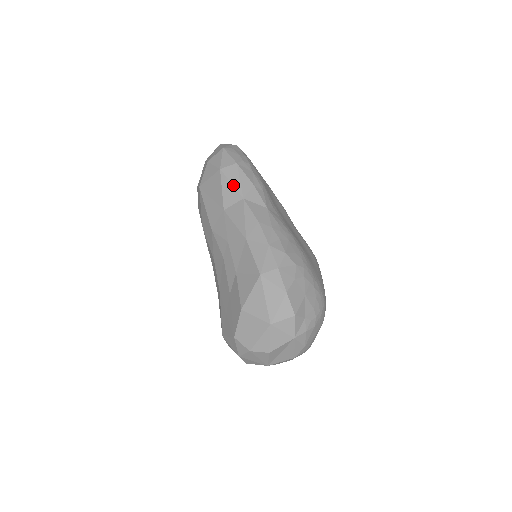
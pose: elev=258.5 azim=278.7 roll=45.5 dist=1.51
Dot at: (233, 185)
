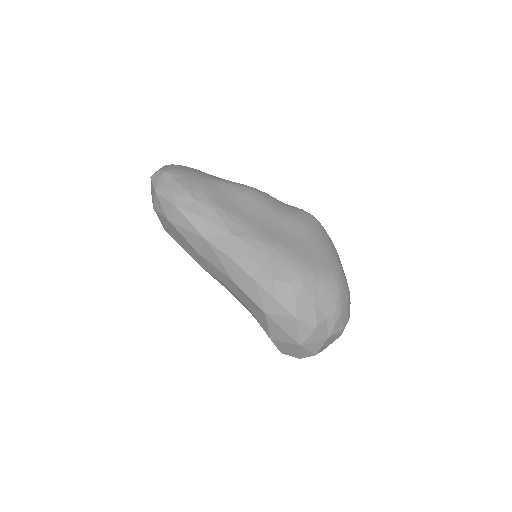
Dot at: (189, 231)
